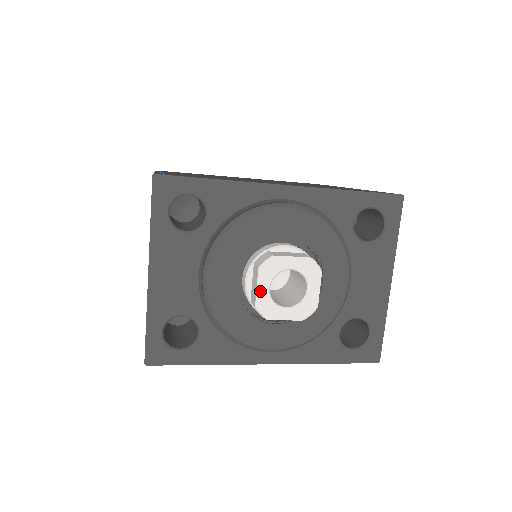
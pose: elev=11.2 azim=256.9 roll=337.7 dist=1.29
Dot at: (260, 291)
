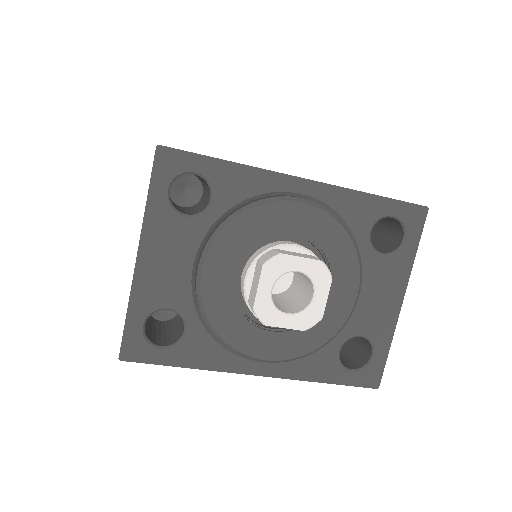
Dot at: (261, 291)
